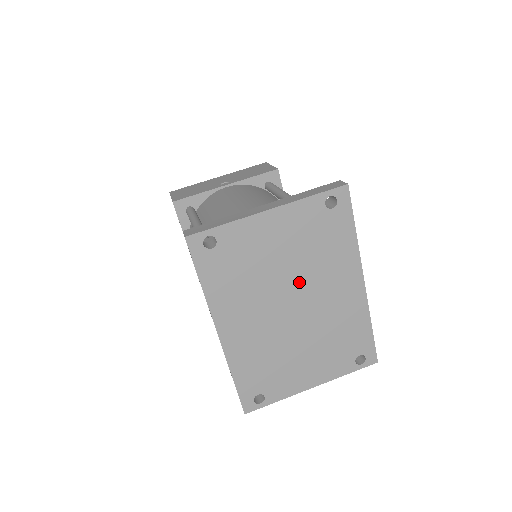
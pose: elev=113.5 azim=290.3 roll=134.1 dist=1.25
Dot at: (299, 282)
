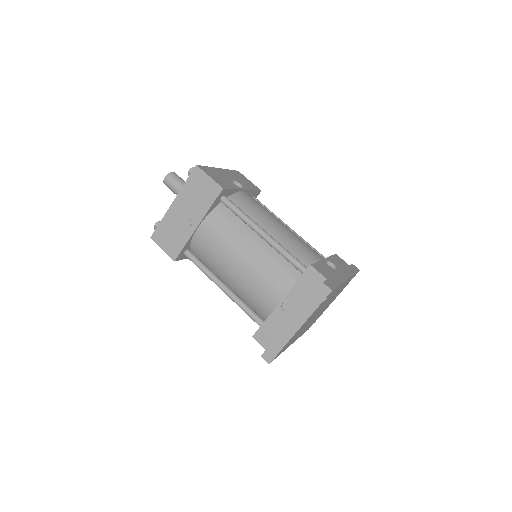
Dot at: occluded
